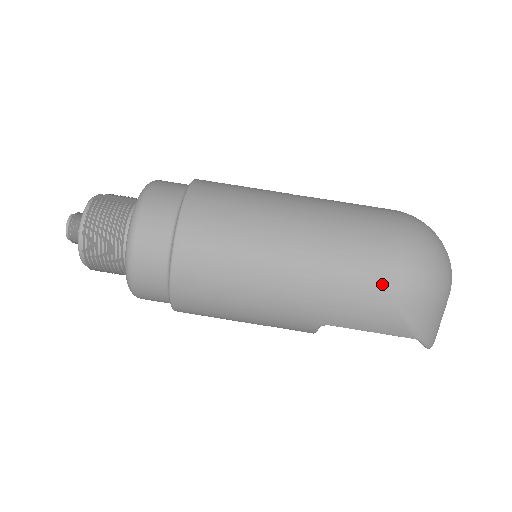
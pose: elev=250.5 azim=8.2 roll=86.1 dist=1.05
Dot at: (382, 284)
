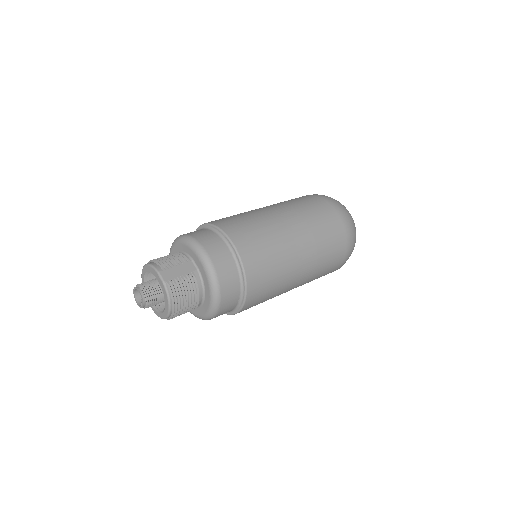
Dot at: (337, 263)
